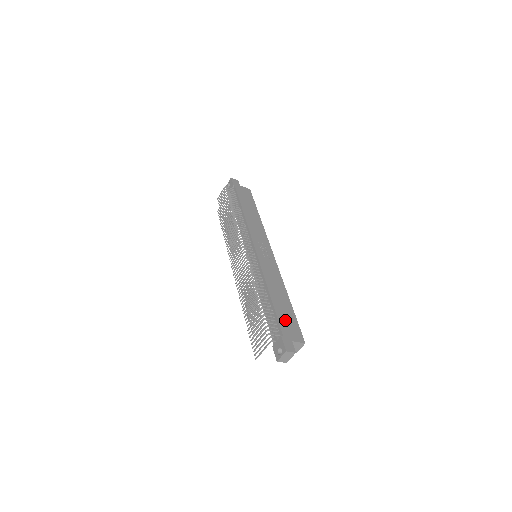
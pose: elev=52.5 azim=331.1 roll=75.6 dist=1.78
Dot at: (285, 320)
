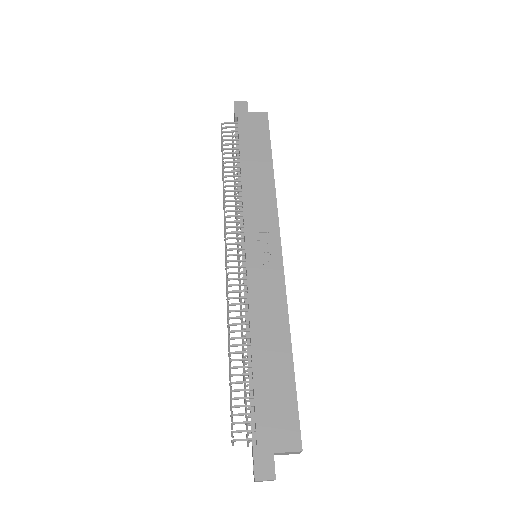
Dot at: (270, 405)
